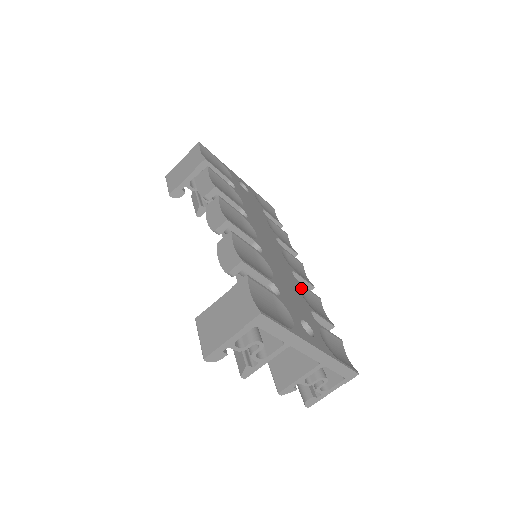
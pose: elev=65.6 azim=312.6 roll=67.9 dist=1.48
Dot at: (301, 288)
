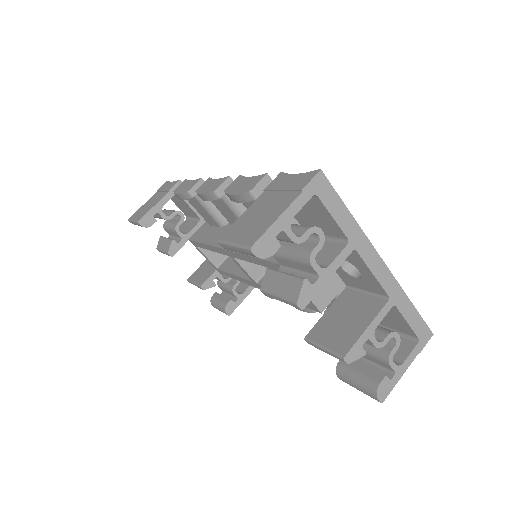
Dot at: occluded
